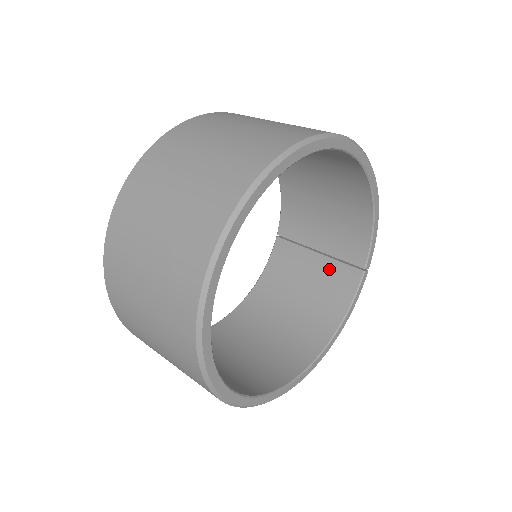
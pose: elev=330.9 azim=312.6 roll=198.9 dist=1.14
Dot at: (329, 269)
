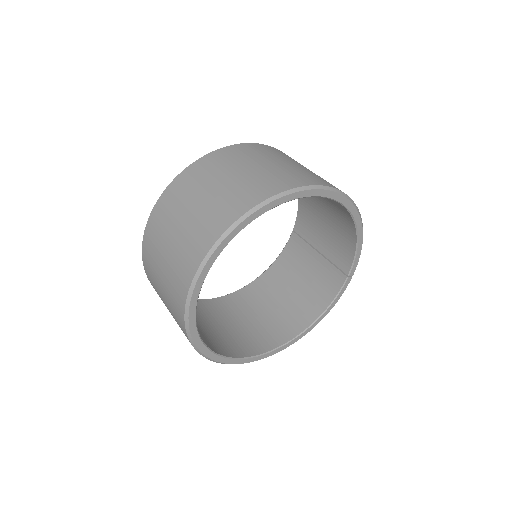
Dot at: (324, 268)
